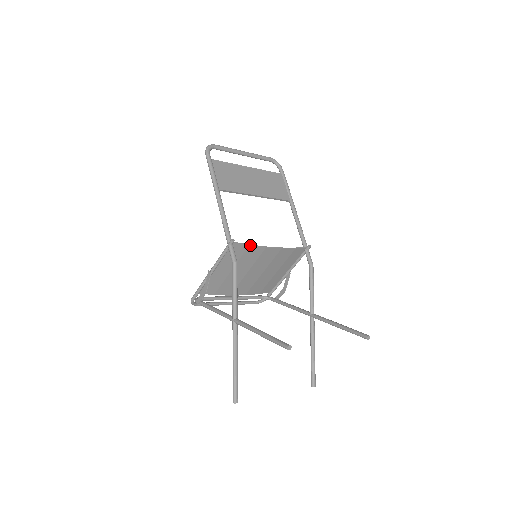
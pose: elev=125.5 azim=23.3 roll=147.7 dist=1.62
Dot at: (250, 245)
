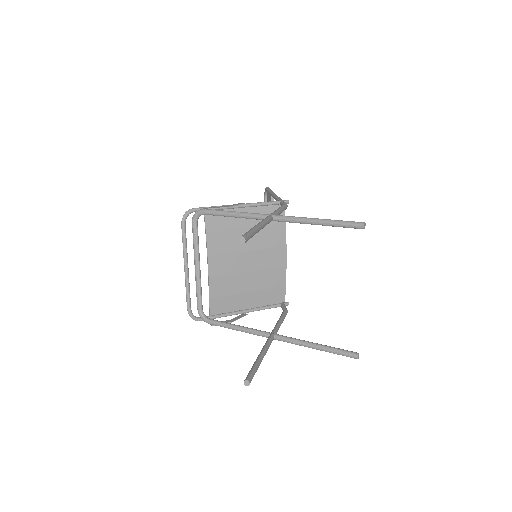
Dot at: occluded
